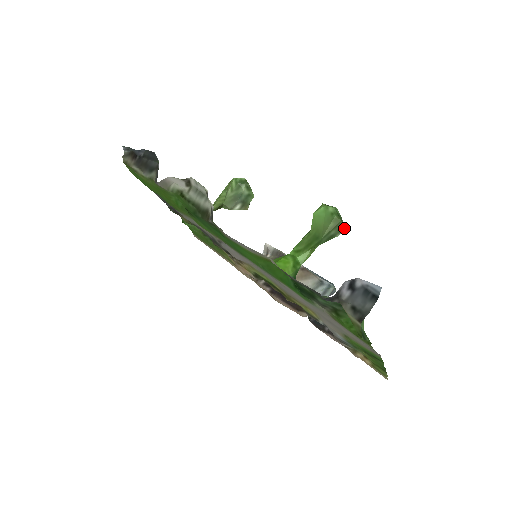
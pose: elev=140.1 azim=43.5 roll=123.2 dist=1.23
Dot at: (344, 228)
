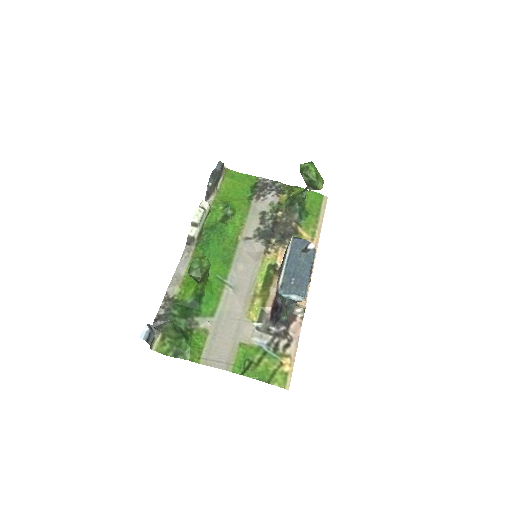
Dot at: (199, 277)
